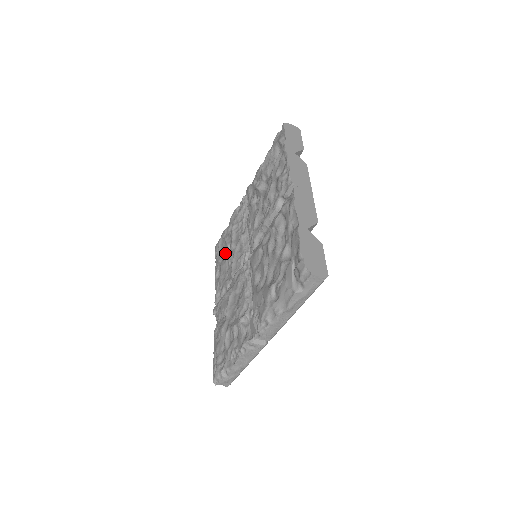
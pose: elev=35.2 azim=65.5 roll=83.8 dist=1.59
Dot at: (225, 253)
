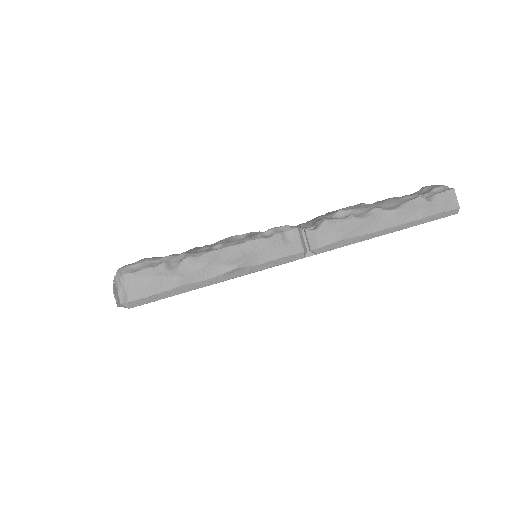
Dot at: occluded
